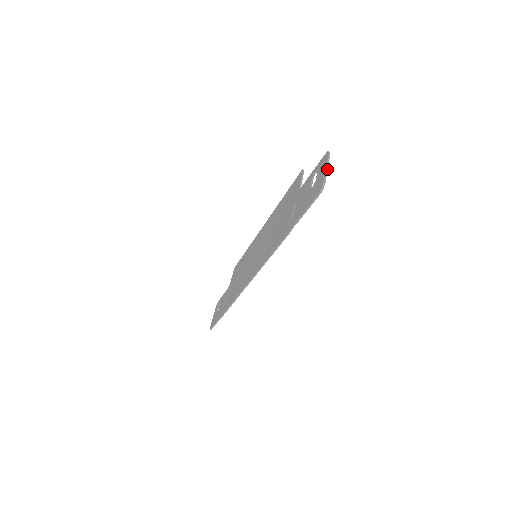
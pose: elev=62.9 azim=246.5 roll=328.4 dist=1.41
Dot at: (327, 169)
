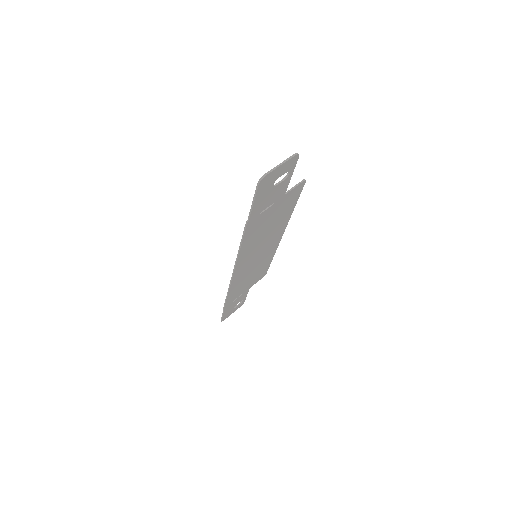
Dot at: (279, 165)
